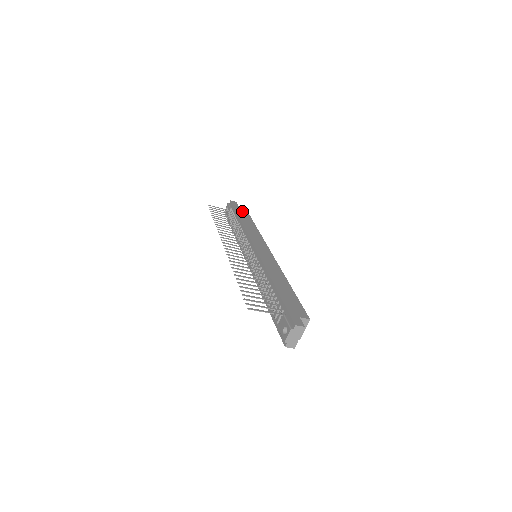
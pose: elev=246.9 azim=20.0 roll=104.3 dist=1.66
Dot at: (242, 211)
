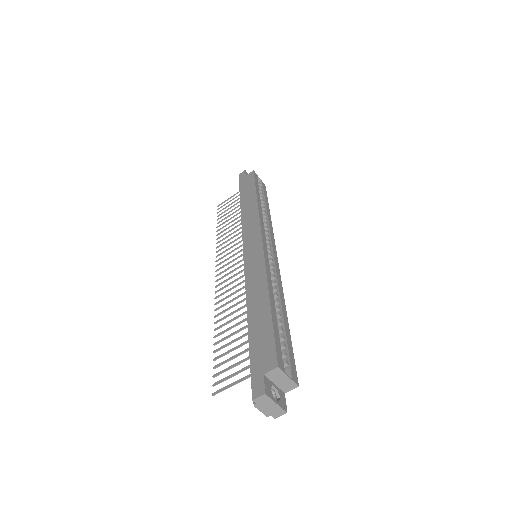
Dot at: (247, 184)
